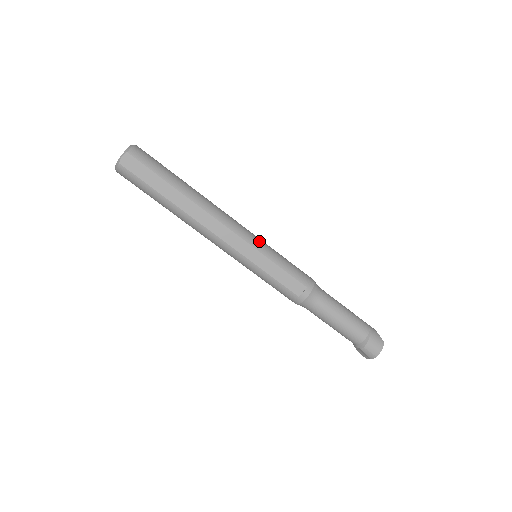
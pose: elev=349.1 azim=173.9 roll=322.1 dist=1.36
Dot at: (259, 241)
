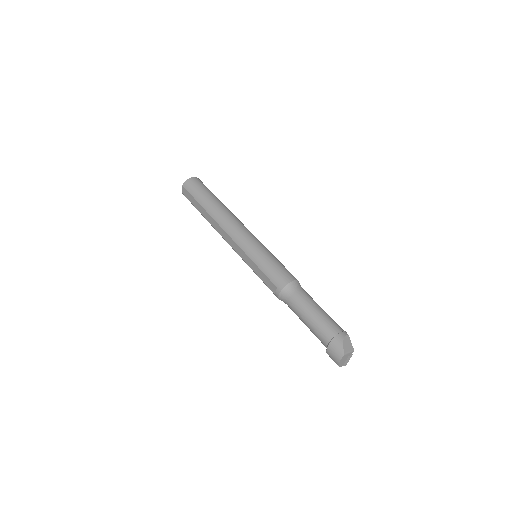
Dot at: (249, 245)
